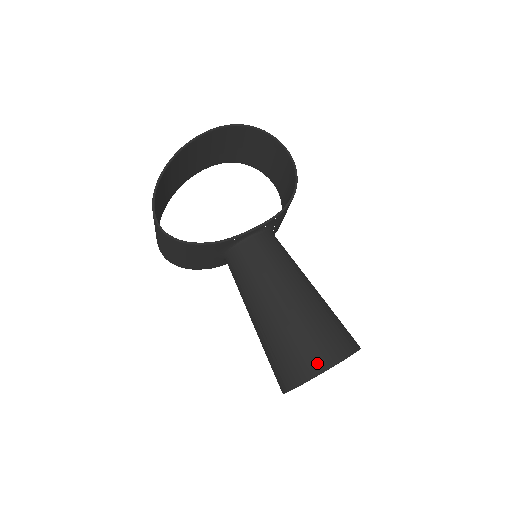
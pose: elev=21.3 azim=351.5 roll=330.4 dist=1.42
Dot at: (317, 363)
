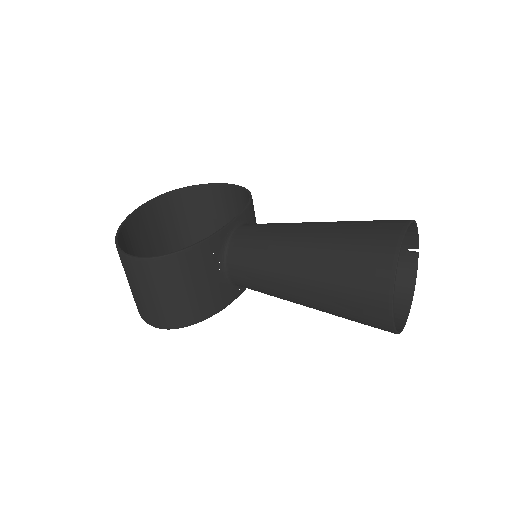
Dot at: (390, 236)
